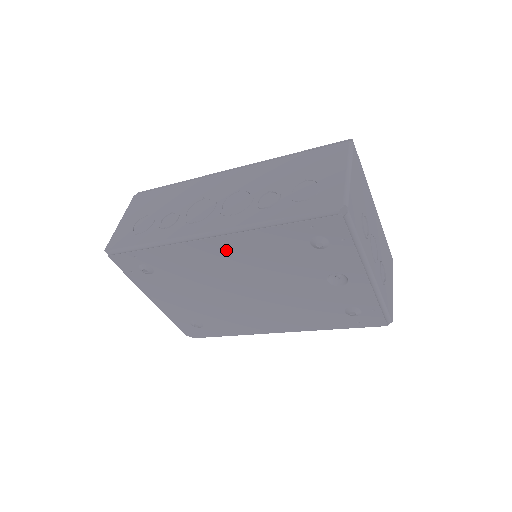
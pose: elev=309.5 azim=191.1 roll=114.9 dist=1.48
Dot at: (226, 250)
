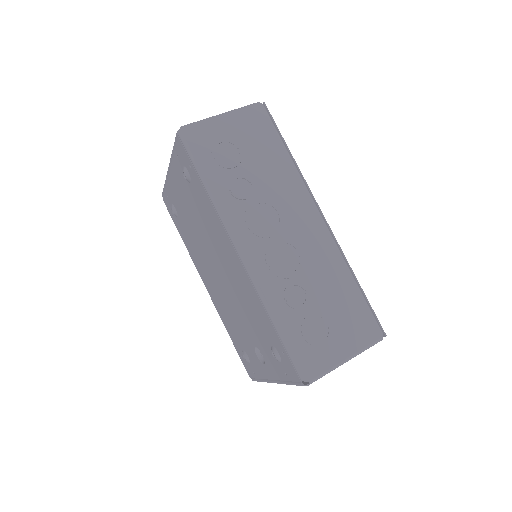
Dot at: (236, 267)
